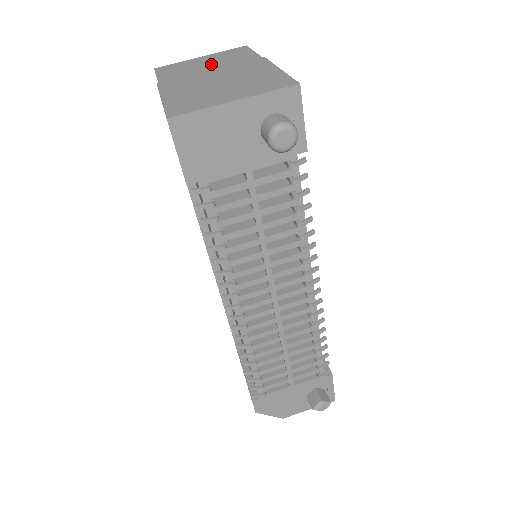
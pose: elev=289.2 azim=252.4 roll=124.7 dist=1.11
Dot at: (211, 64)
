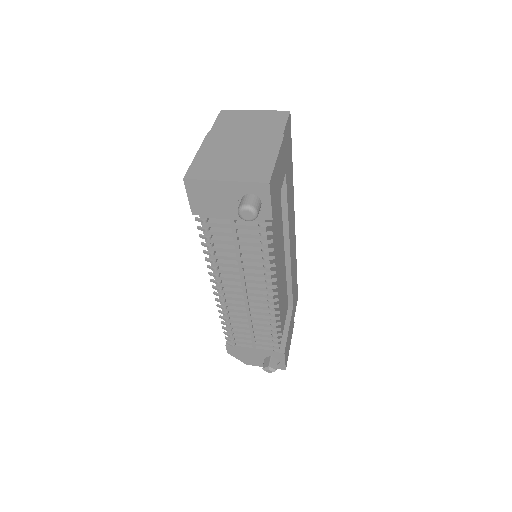
Dot at: (251, 125)
